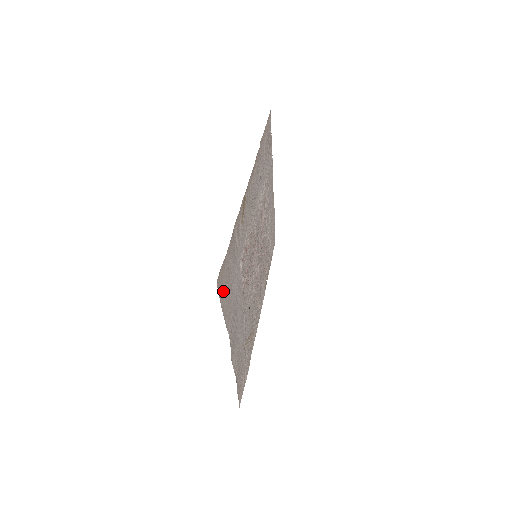
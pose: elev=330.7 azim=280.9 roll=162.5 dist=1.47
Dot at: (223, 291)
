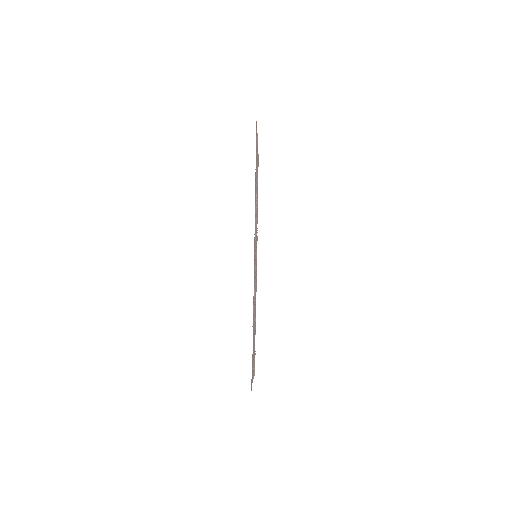
Dot at: occluded
